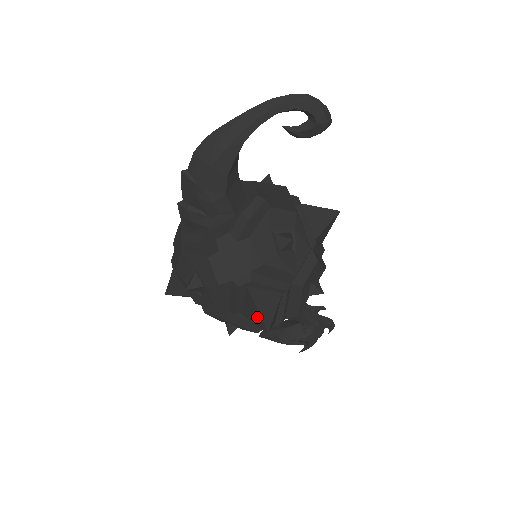
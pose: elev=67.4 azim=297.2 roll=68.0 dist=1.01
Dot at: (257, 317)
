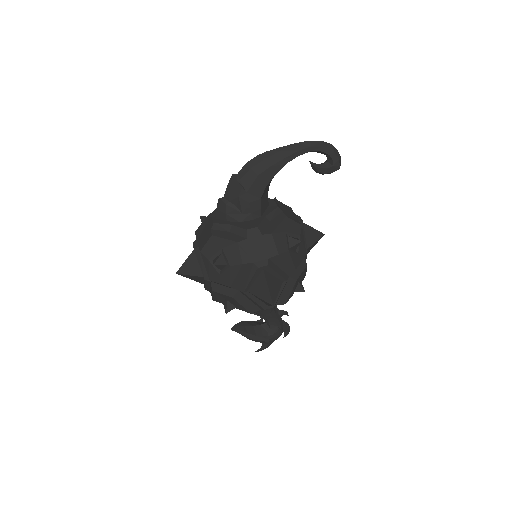
Dot at: (266, 294)
